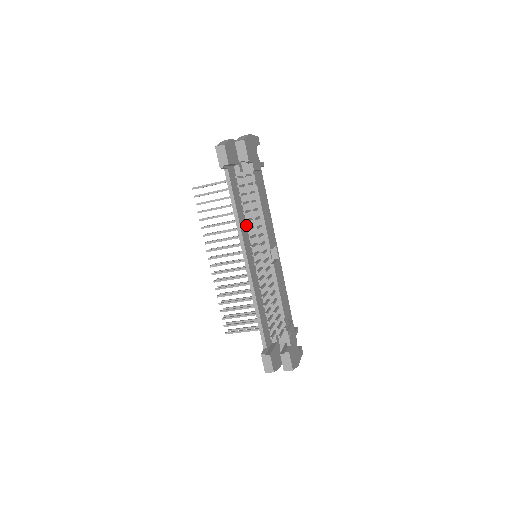
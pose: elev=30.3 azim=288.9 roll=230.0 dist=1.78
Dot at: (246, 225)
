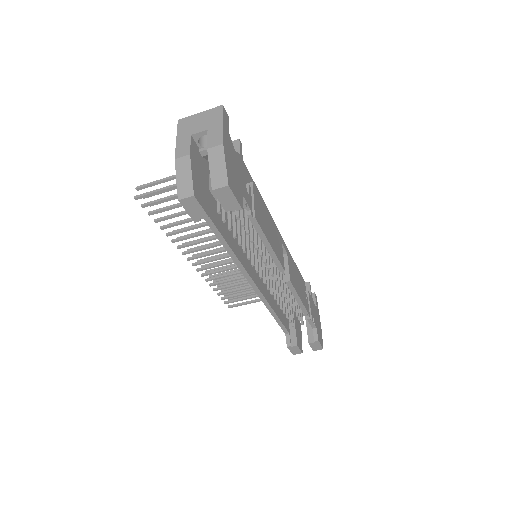
Dot at: (237, 235)
